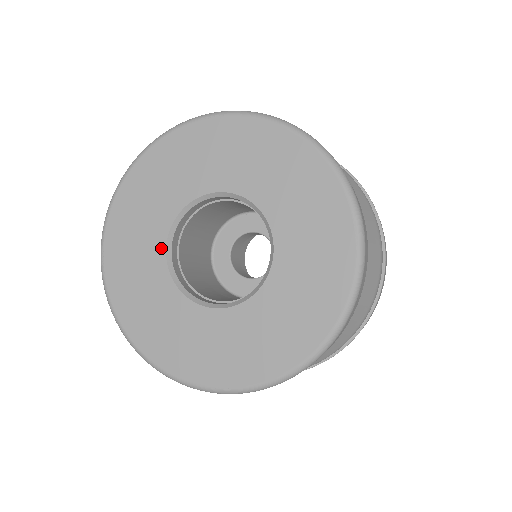
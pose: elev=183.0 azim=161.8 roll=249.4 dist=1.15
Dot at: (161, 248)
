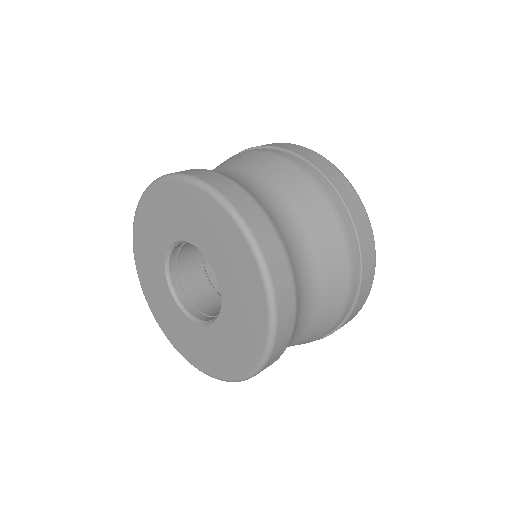
Dot at: (175, 306)
